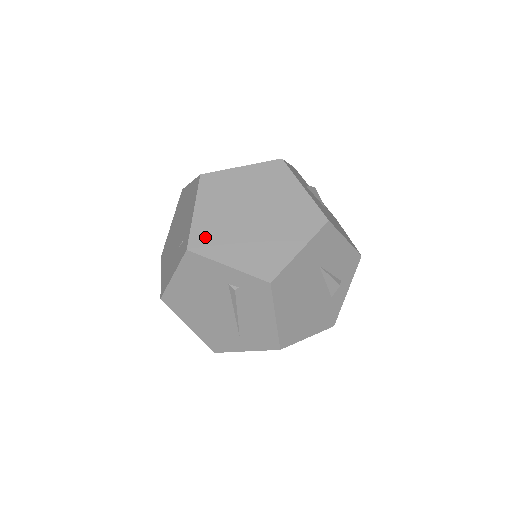
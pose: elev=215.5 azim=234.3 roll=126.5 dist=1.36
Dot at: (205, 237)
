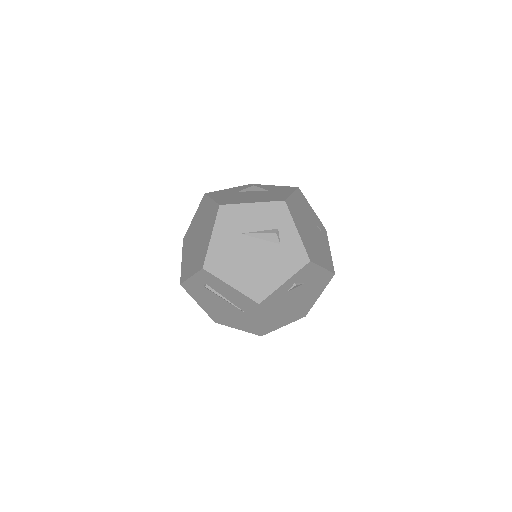
Dot at: (184, 270)
